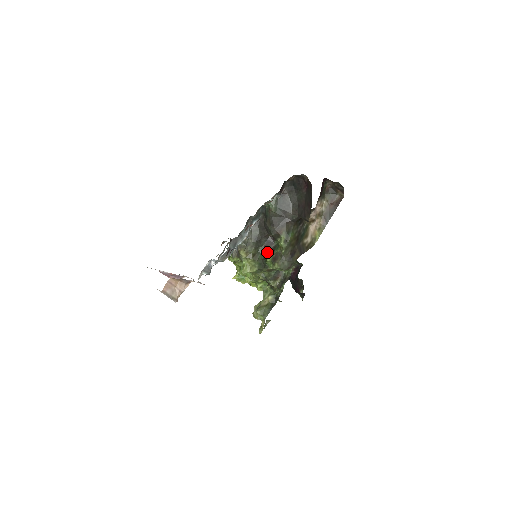
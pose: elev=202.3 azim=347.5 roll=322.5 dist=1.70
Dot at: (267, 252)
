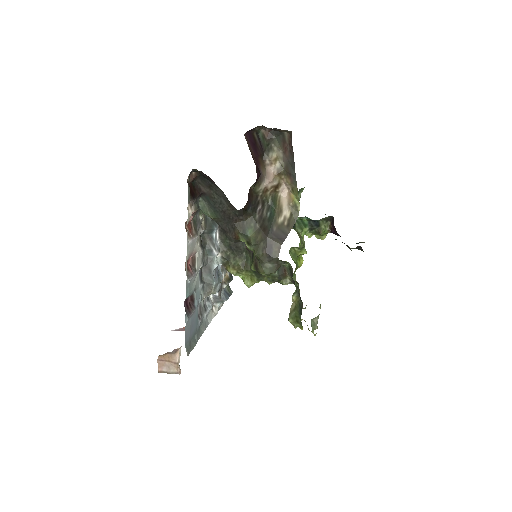
Dot at: (252, 256)
